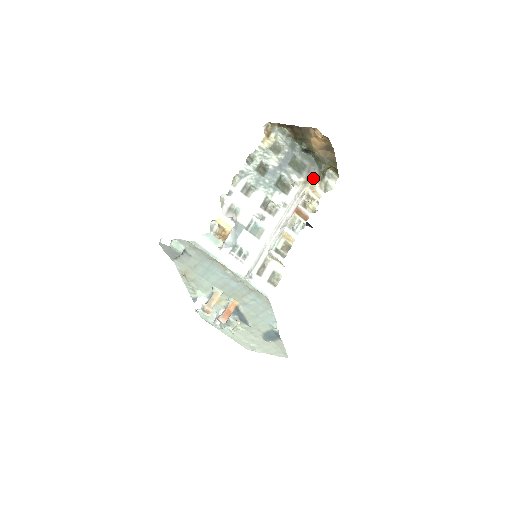
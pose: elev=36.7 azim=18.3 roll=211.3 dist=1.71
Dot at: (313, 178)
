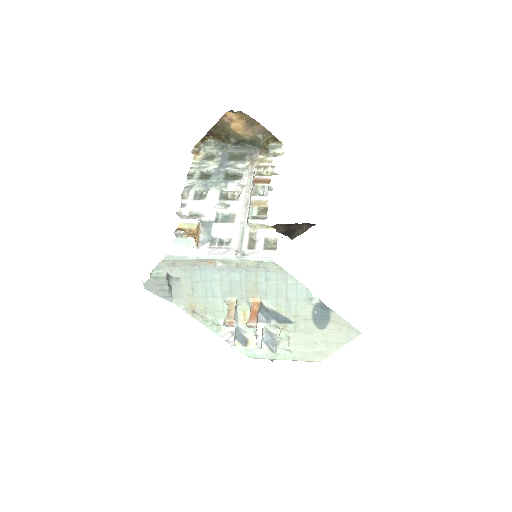
Dot at: (258, 156)
